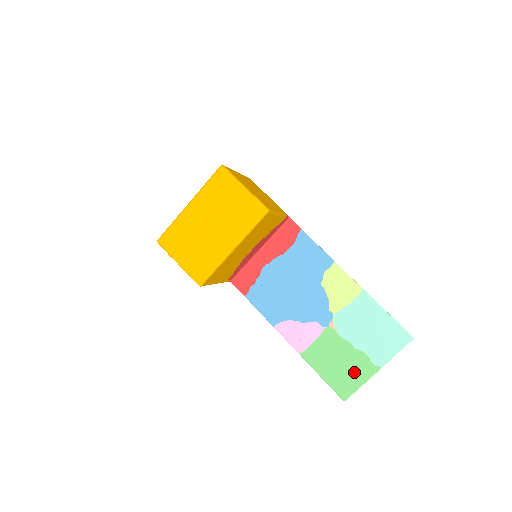
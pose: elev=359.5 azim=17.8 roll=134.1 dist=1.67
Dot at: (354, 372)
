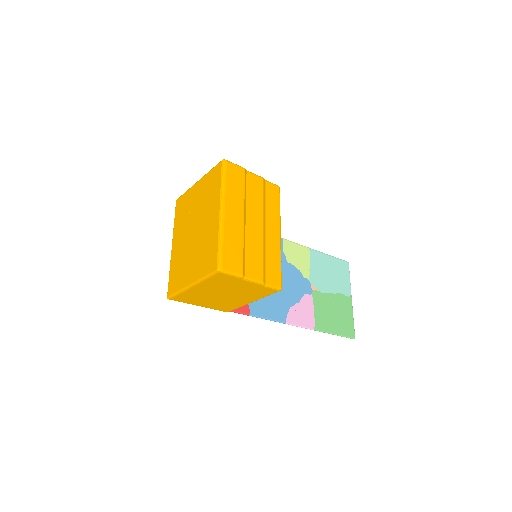
Dot at: (345, 312)
